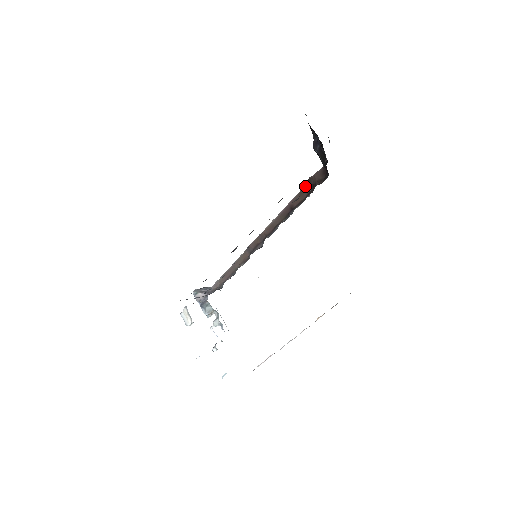
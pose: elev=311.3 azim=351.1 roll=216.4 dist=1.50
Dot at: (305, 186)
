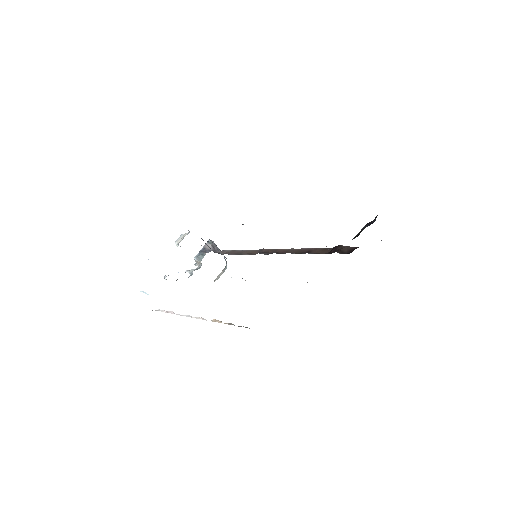
Dot at: (333, 247)
